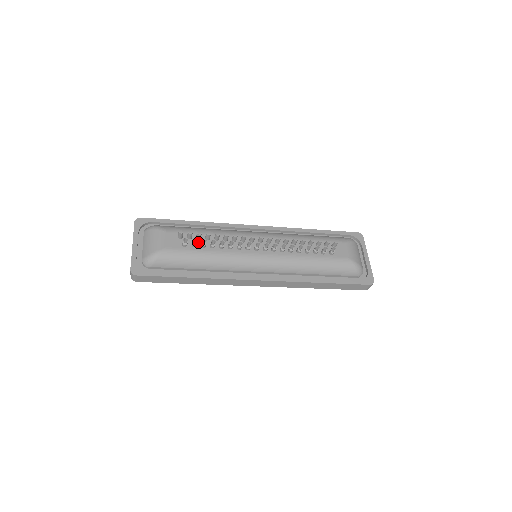
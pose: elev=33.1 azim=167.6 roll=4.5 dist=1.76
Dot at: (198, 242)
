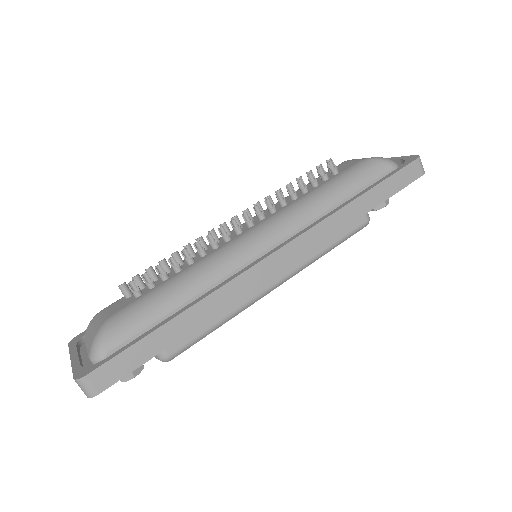
Dot at: (157, 282)
